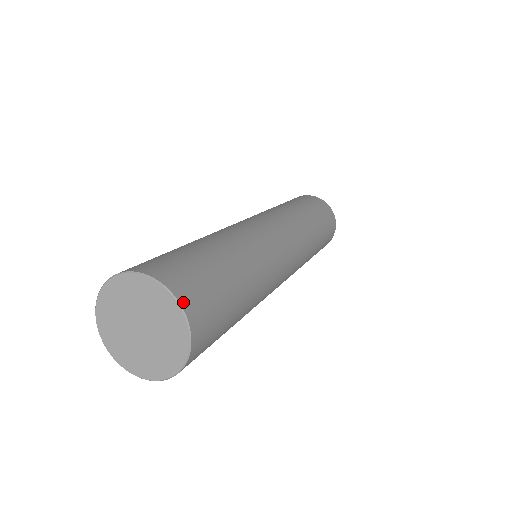
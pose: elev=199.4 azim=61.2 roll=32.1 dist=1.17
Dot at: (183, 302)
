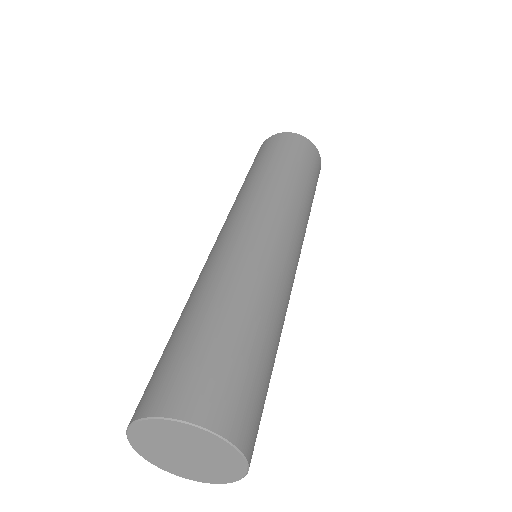
Dot at: (211, 424)
